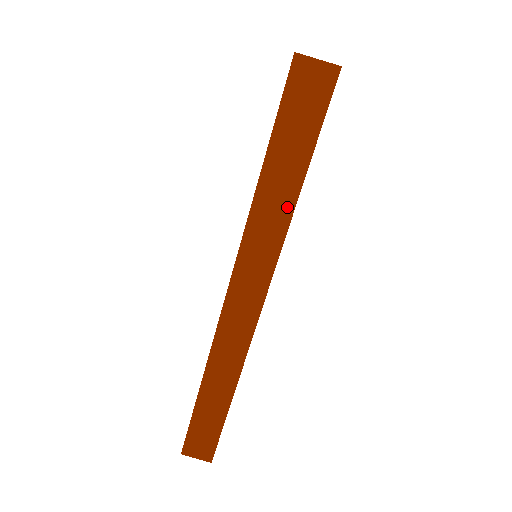
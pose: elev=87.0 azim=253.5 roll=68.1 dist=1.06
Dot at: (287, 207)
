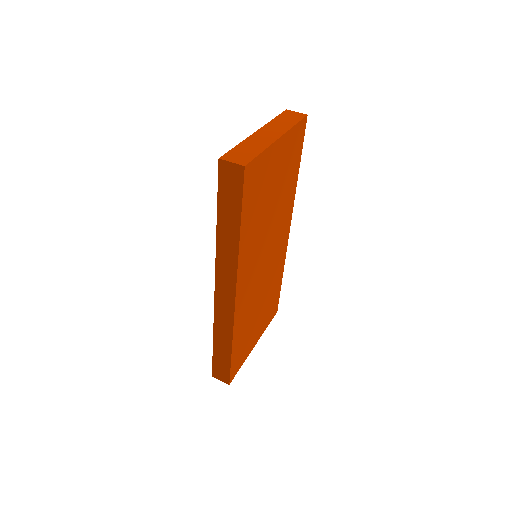
Dot at: (235, 241)
